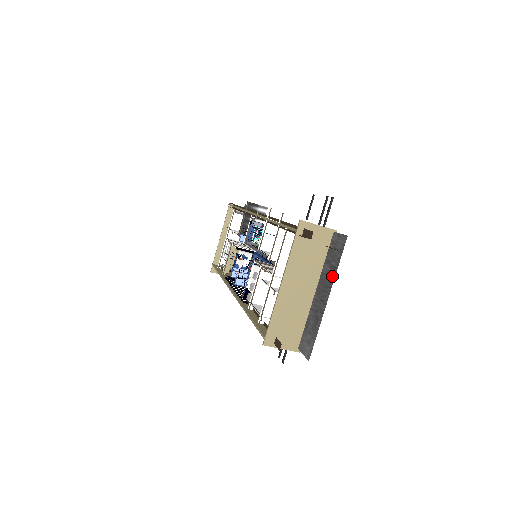
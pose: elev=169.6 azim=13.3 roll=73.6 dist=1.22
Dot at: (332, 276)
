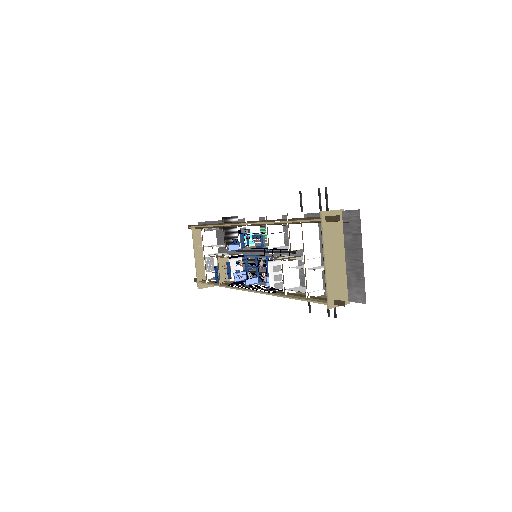
Dot at: (358, 241)
